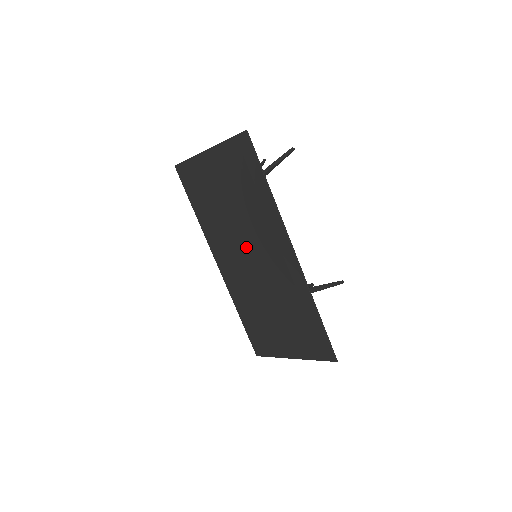
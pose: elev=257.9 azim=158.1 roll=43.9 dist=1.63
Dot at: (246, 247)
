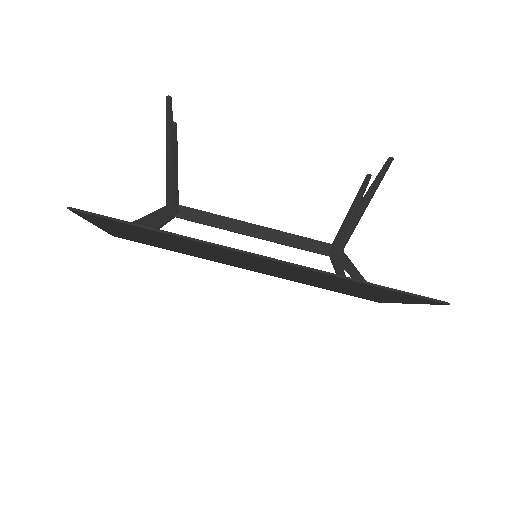
Dot at: (236, 261)
